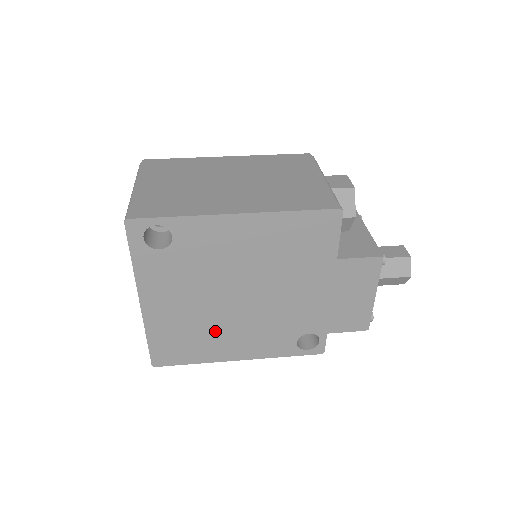
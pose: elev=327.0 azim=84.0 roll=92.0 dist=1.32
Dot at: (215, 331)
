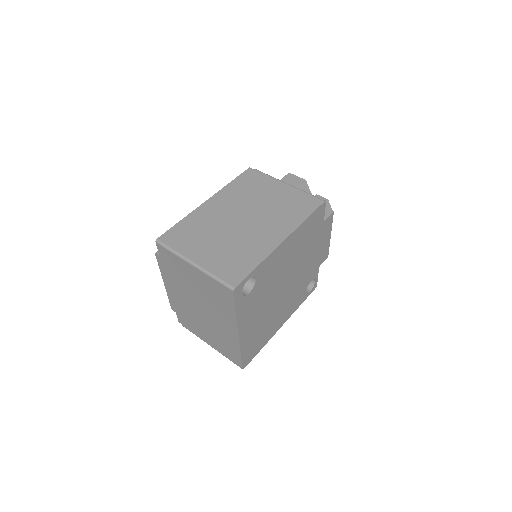
Dot at: (272, 319)
